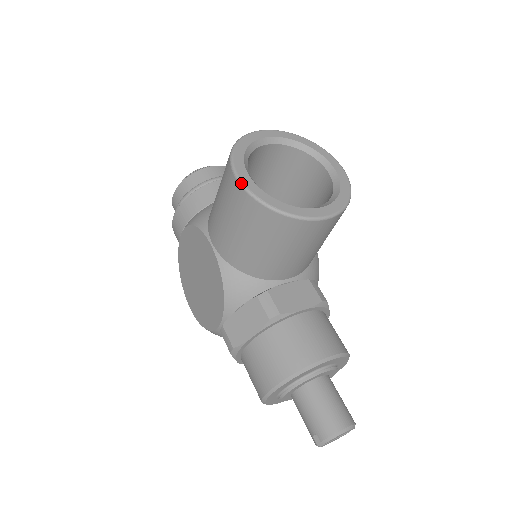
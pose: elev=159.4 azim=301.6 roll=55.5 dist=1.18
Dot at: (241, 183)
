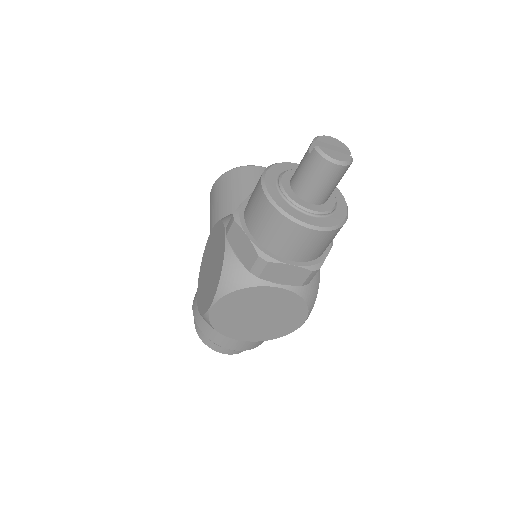
Dot at: (214, 184)
